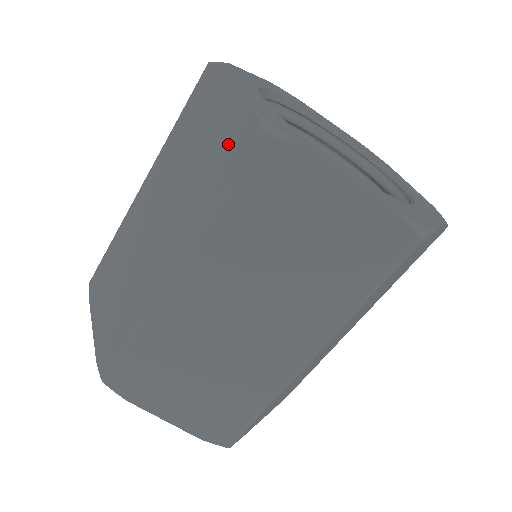
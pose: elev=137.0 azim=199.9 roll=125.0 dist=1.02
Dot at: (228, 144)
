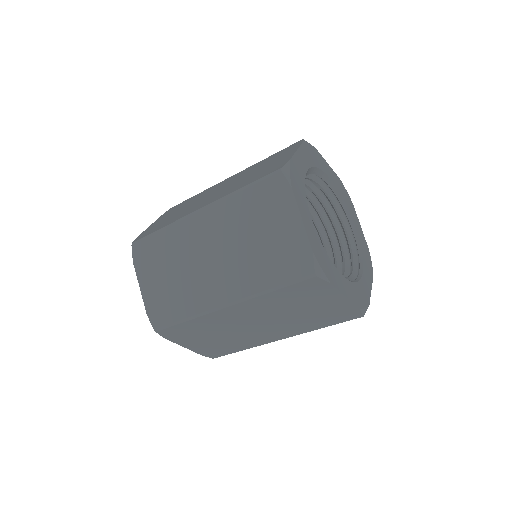
Dot at: (269, 170)
